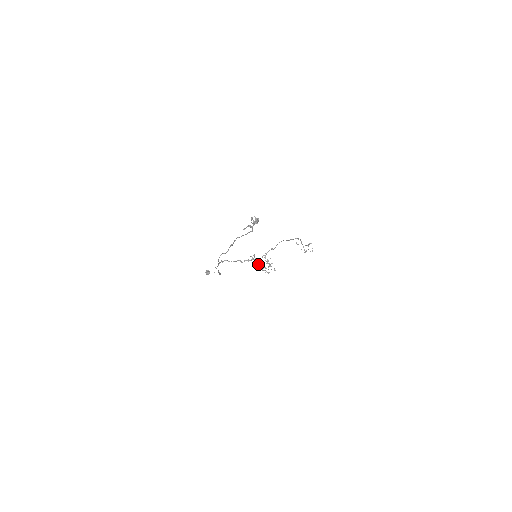
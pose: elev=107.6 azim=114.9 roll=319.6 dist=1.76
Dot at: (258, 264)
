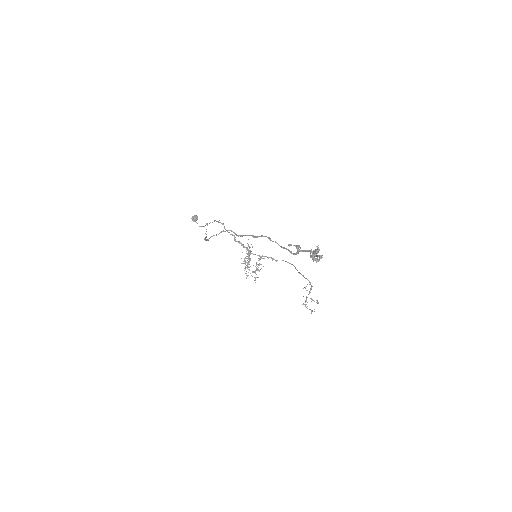
Dot at: occluded
